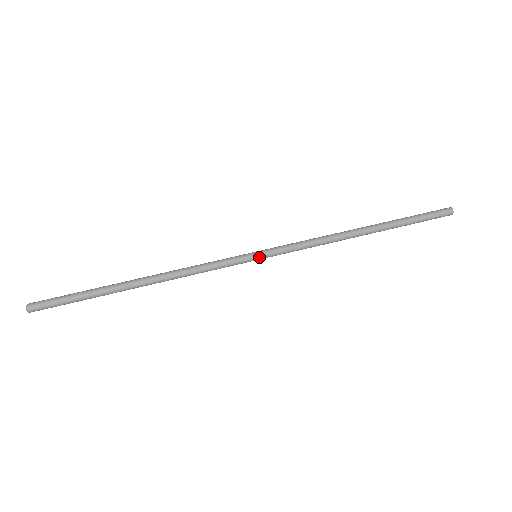
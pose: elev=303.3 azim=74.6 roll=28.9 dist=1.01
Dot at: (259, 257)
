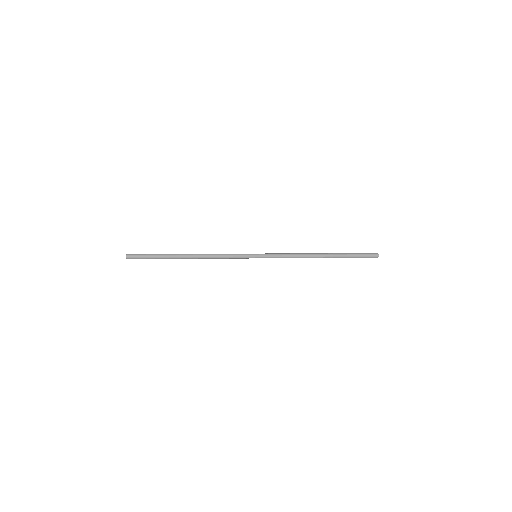
Dot at: (257, 254)
